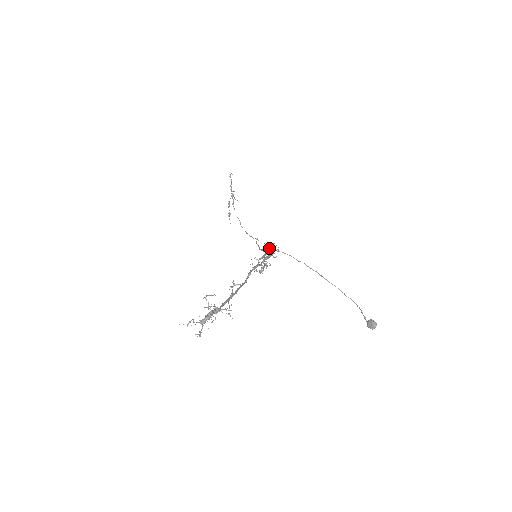
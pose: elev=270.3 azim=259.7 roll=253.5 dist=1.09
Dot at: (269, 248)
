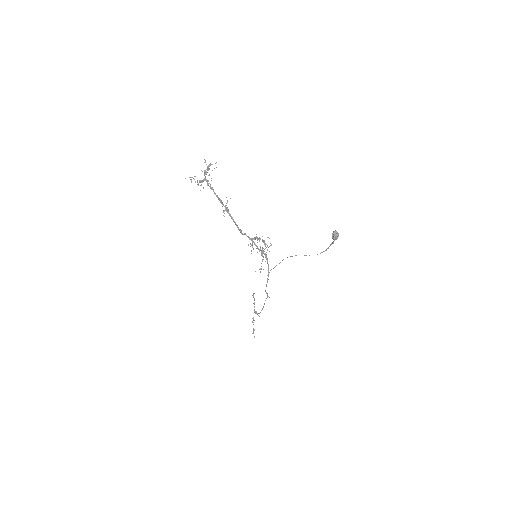
Dot at: (266, 252)
